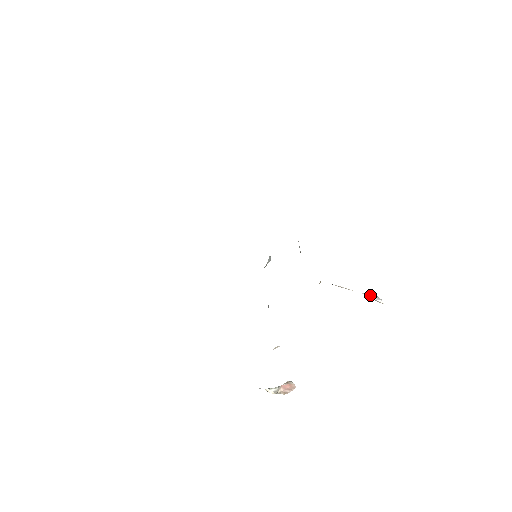
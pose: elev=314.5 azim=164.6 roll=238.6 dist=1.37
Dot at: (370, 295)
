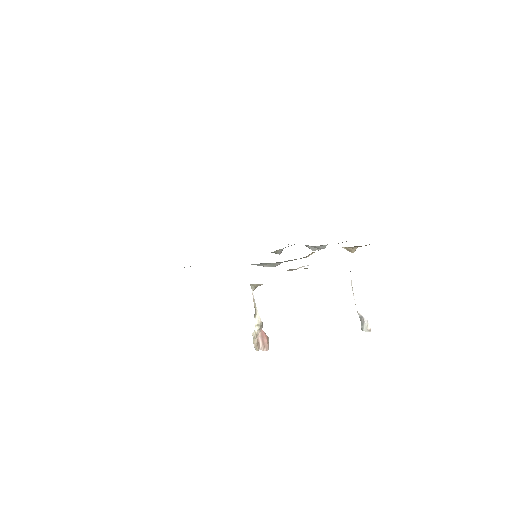
Dot at: (363, 317)
